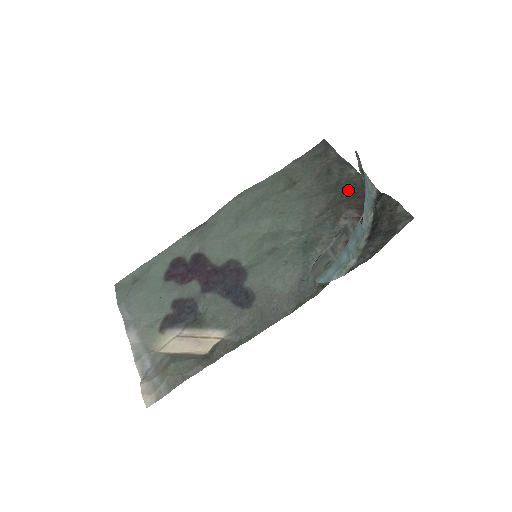
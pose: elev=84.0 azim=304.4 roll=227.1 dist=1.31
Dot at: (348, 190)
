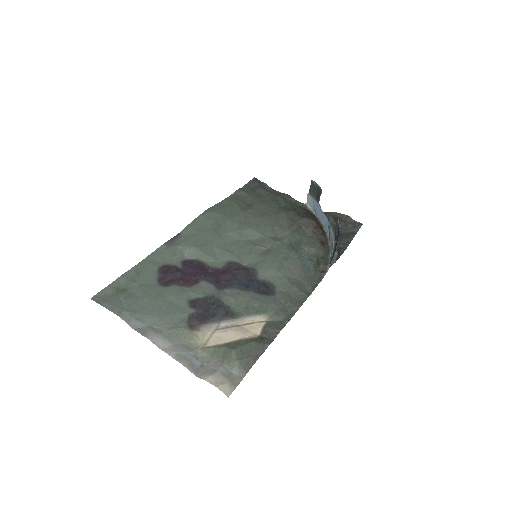
Dot at: (299, 211)
